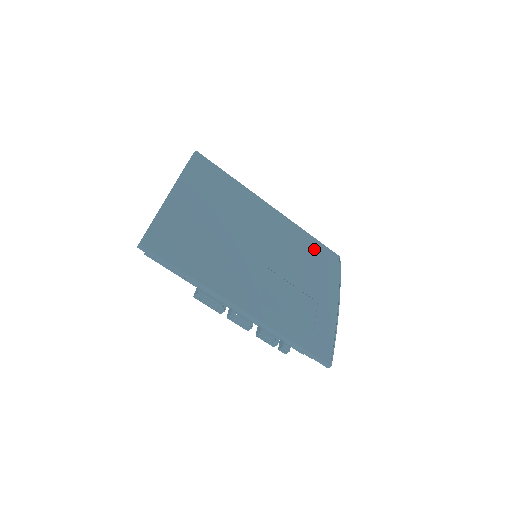
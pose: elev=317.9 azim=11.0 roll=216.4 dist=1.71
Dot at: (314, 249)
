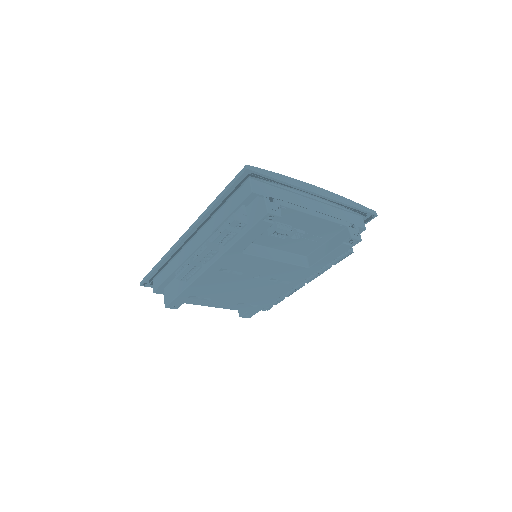
Dot at: occluded
